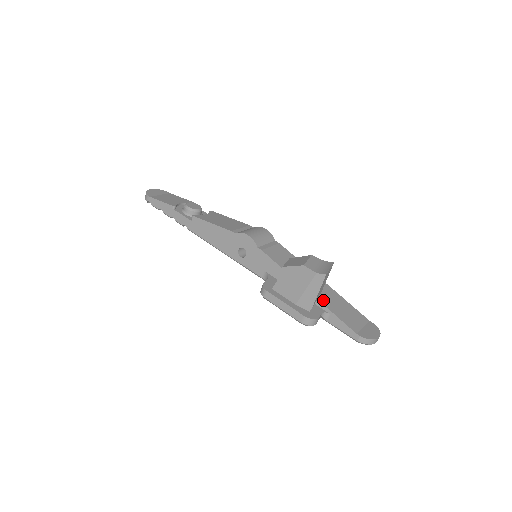
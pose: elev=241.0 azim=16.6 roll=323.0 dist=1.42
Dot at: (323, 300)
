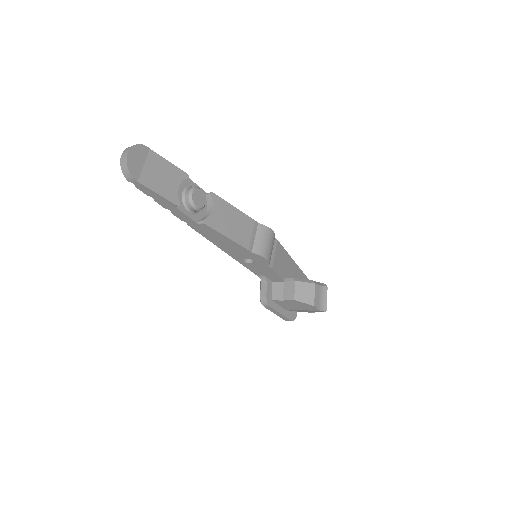
Dot at: occluded
